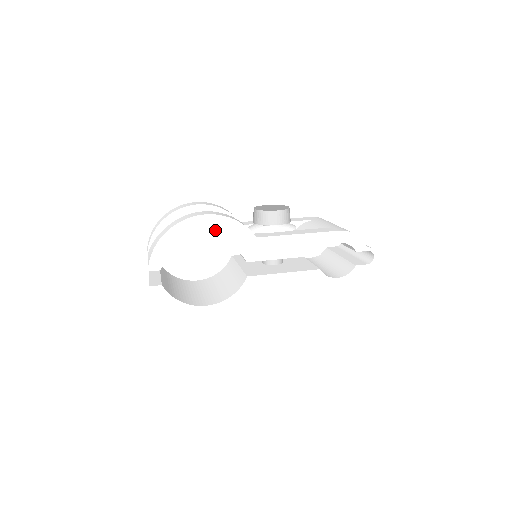
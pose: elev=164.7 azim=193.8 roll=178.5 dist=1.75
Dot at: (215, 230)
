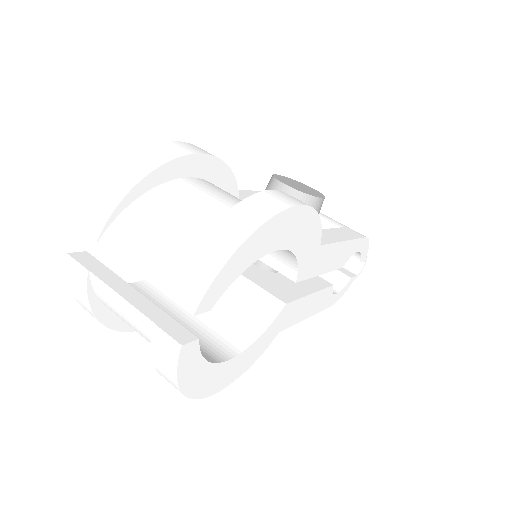
Dot at: (297, 233)
